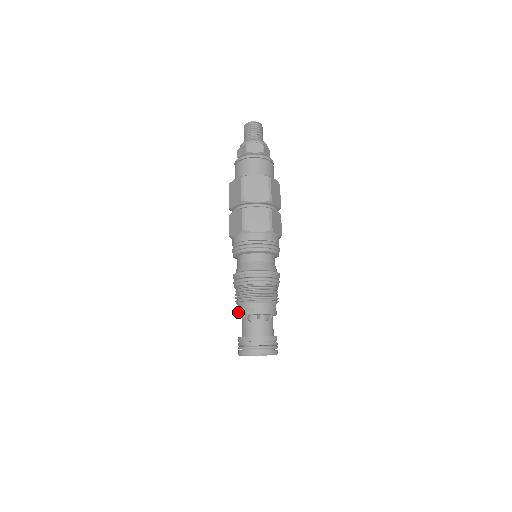
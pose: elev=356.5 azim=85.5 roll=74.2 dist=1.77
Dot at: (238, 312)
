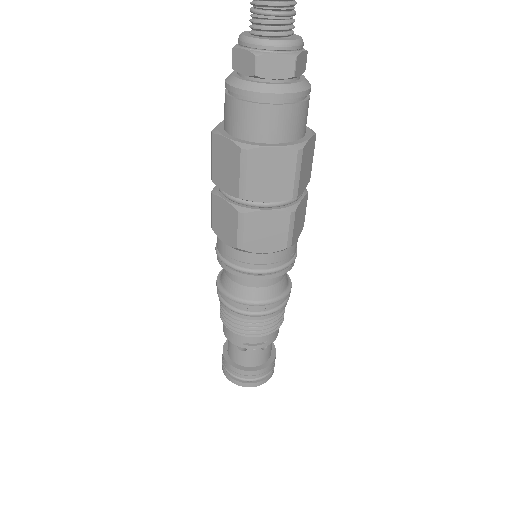
Dot at: (224, 331)
